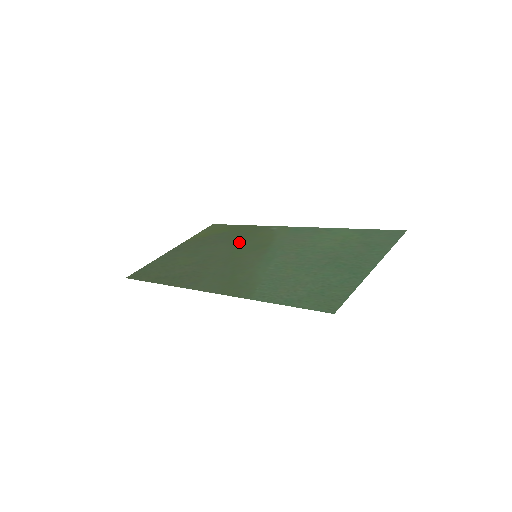
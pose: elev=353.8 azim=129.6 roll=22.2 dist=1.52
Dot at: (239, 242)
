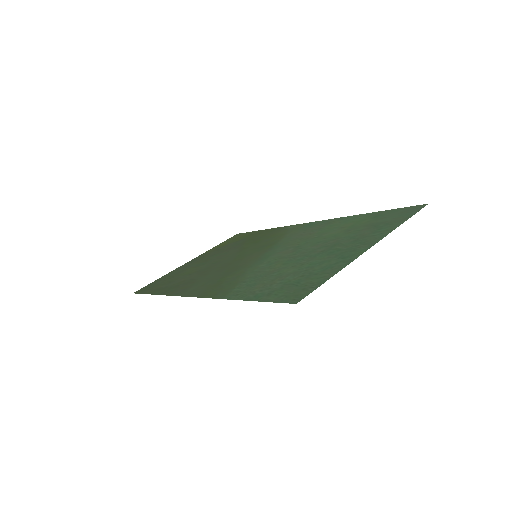
Dot at: (249, 246)
